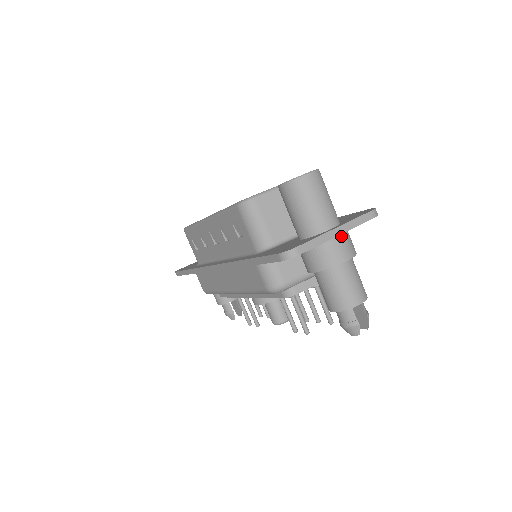
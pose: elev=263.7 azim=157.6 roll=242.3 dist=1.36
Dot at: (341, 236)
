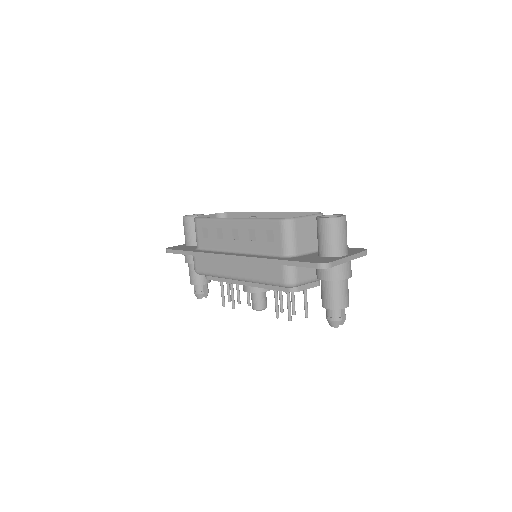
Dot at: (349, 262)
